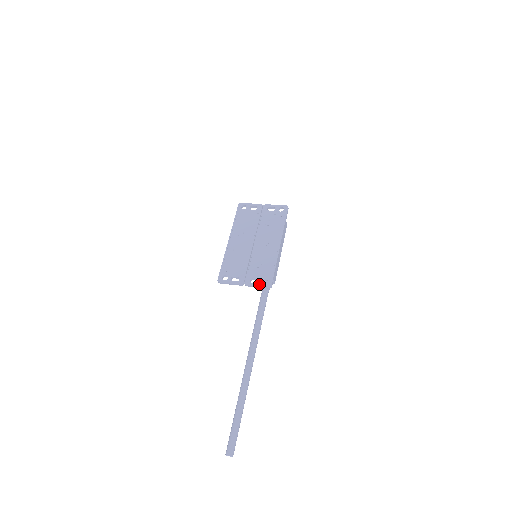
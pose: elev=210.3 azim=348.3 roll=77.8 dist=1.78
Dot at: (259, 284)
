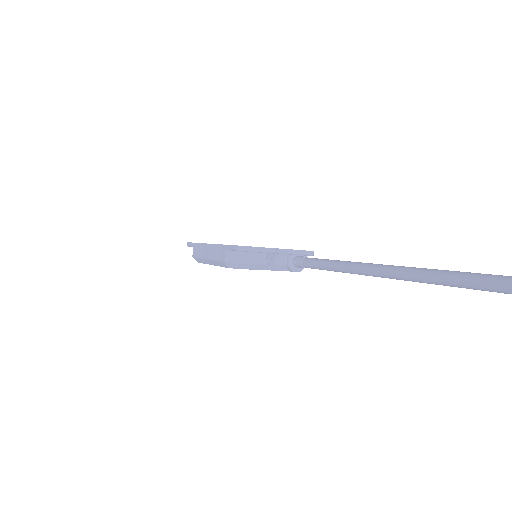
Dot at: occluded
